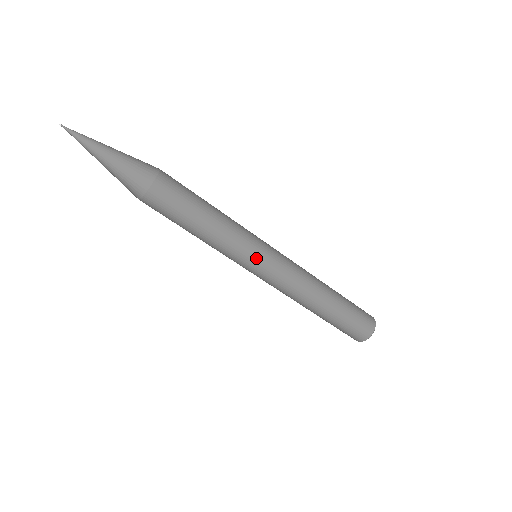
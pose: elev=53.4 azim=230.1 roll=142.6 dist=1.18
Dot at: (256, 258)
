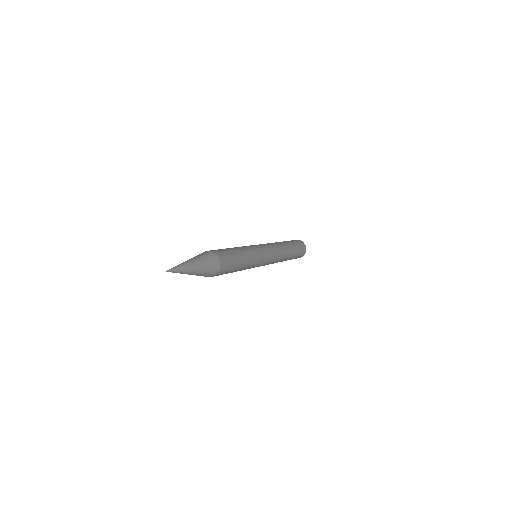
Dot at: (264, 260)
